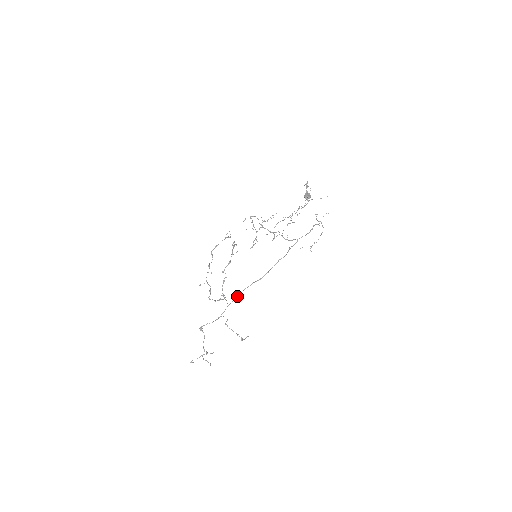
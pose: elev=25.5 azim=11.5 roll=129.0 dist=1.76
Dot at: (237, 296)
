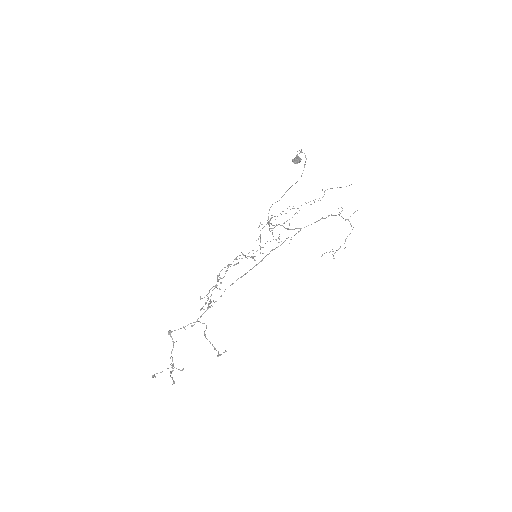
Dot at: occluded
